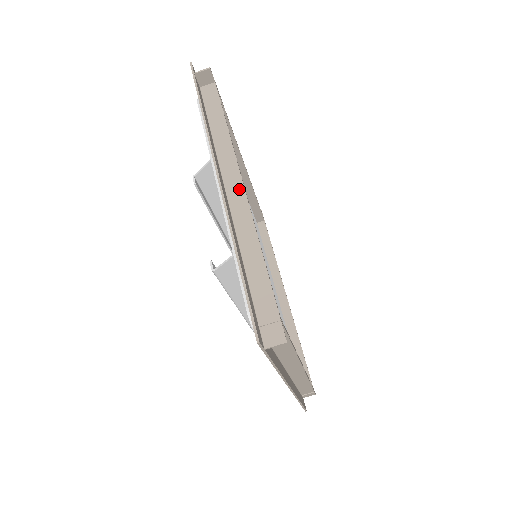
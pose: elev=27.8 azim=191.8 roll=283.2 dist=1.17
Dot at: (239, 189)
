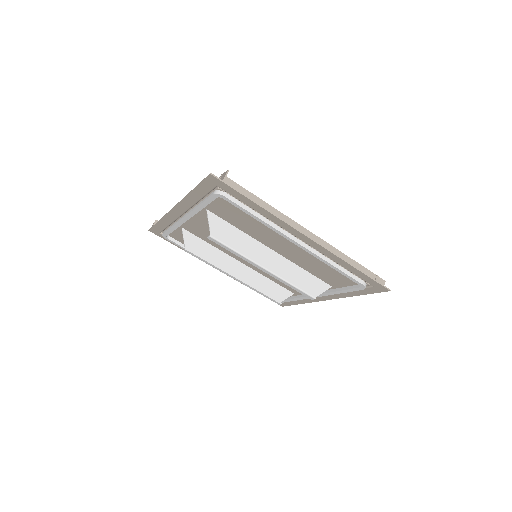
Dot at: occluded
